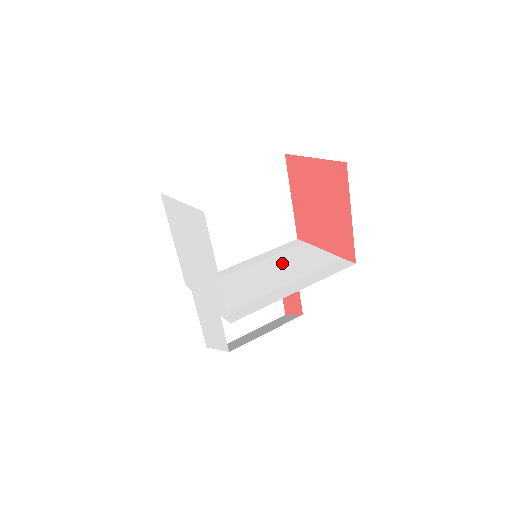
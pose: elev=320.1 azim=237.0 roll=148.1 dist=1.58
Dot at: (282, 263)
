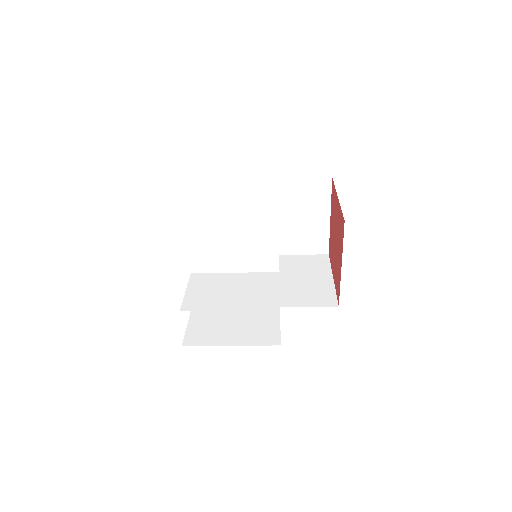
Dot at: occluded
